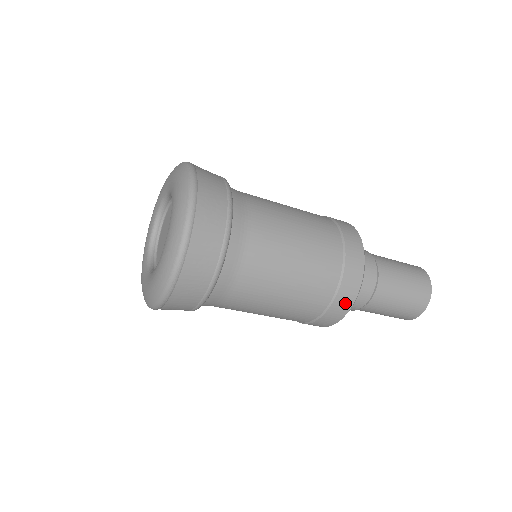
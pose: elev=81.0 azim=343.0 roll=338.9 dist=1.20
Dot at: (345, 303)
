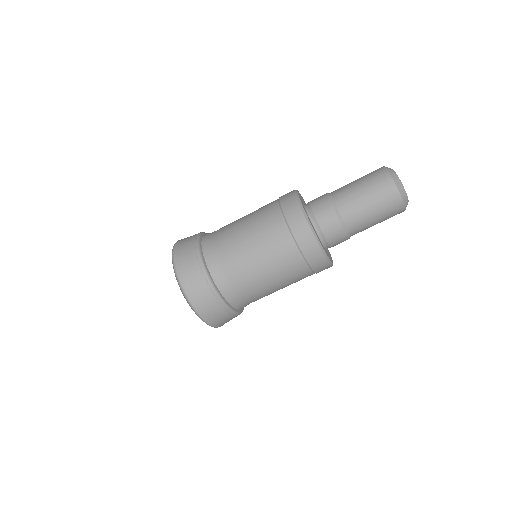
Dot at: (307, 238)
